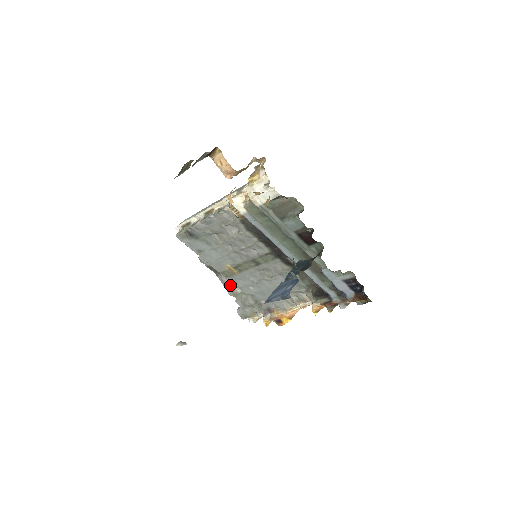
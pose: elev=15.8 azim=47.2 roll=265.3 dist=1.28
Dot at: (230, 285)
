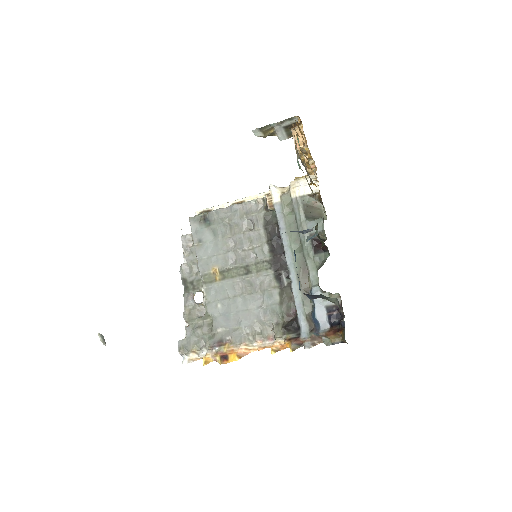
Dot at: (192, 307)
